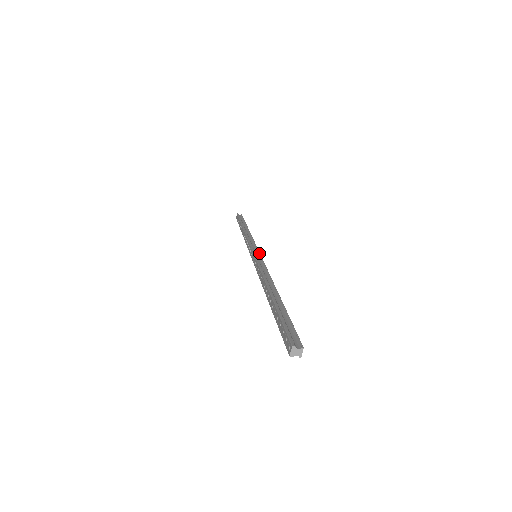
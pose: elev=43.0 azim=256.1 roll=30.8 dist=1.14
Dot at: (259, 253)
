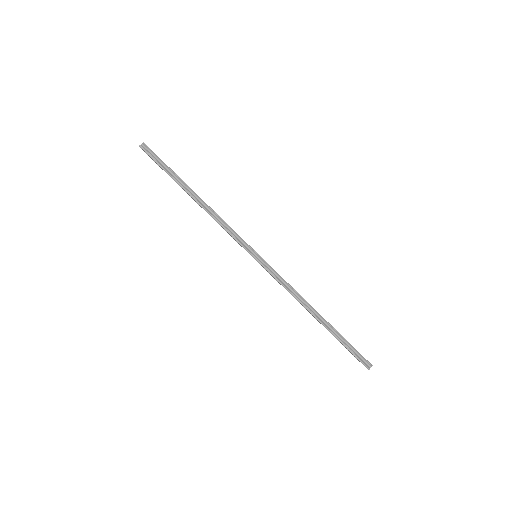
Dot at: (257, 254)
